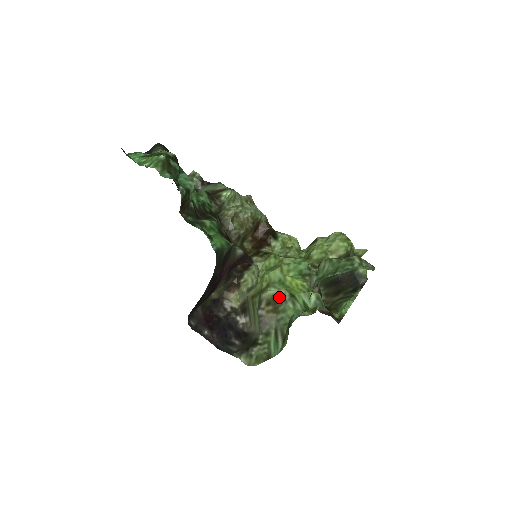
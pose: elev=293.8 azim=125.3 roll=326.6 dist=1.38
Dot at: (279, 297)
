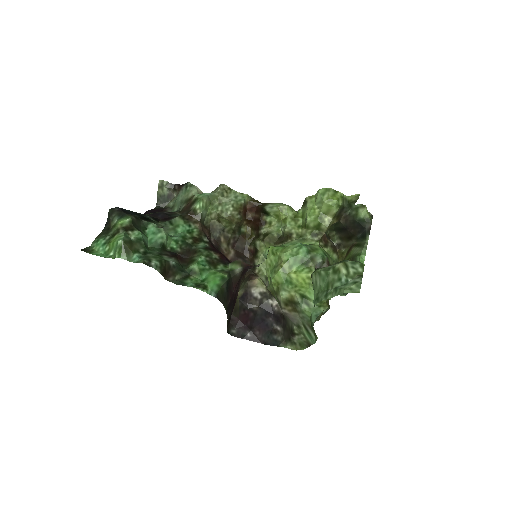
Dot at: (292, 300)
